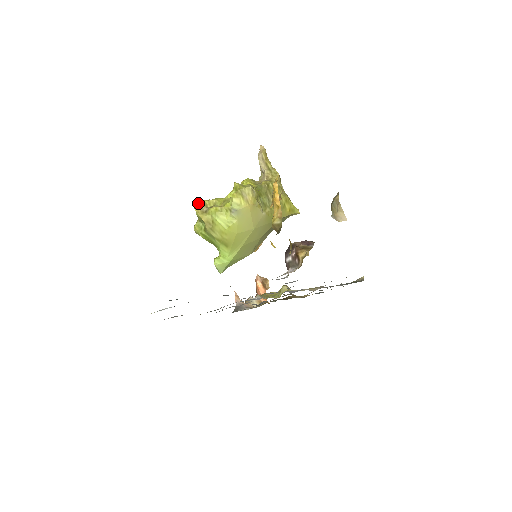
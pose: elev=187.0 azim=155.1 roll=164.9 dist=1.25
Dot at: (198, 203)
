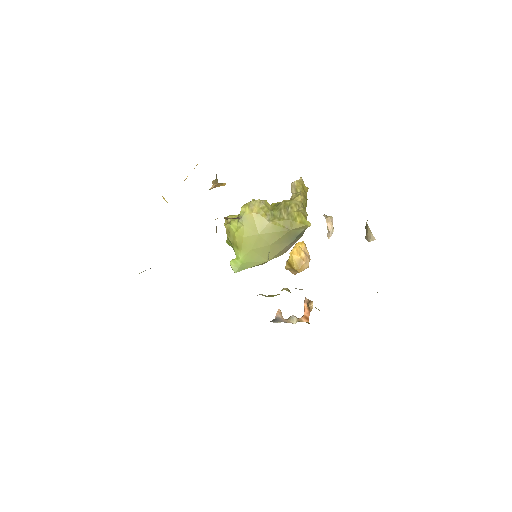
Dot at: occluded
